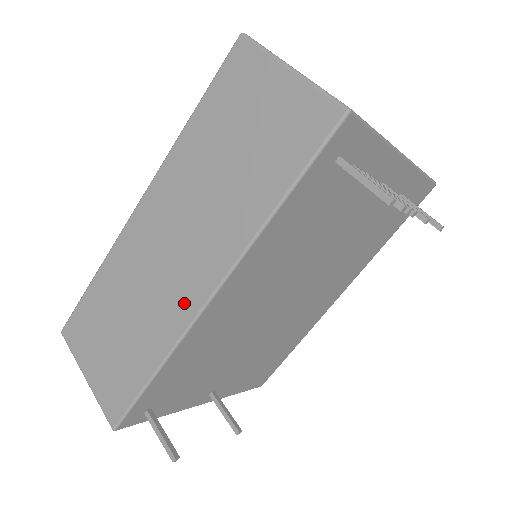
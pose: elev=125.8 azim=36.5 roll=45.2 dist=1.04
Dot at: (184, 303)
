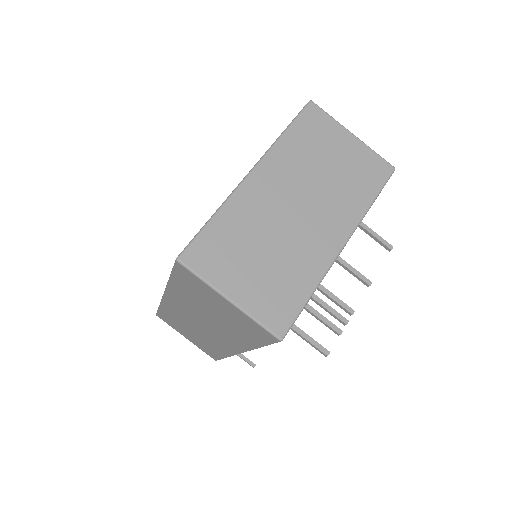
Dot at: (225, 348)
